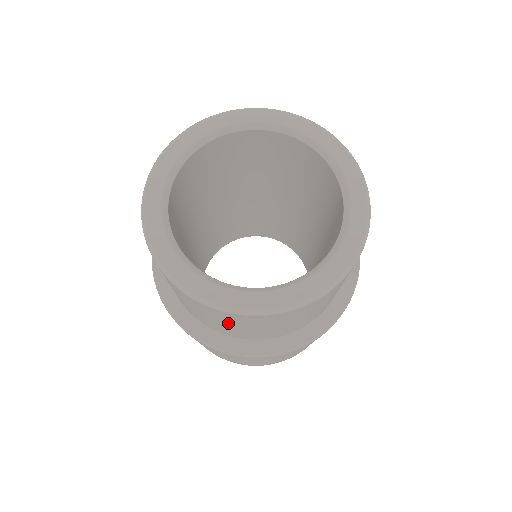
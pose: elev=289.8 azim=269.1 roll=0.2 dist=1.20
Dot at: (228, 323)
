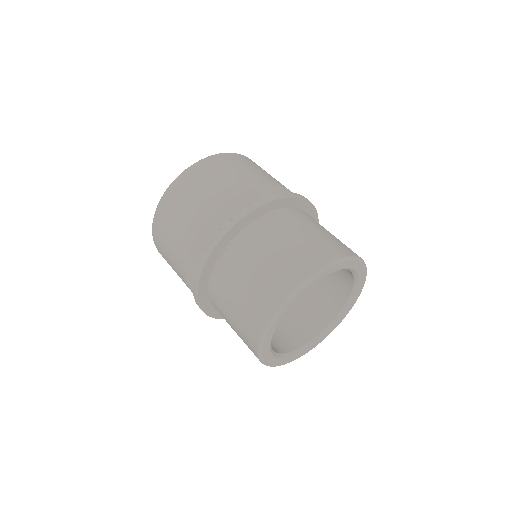
Dot at: occluded
